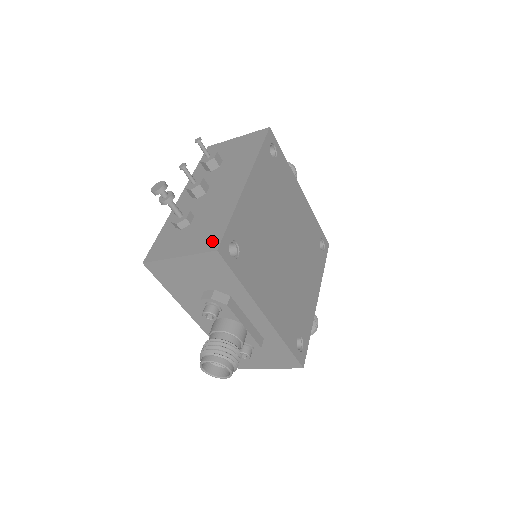
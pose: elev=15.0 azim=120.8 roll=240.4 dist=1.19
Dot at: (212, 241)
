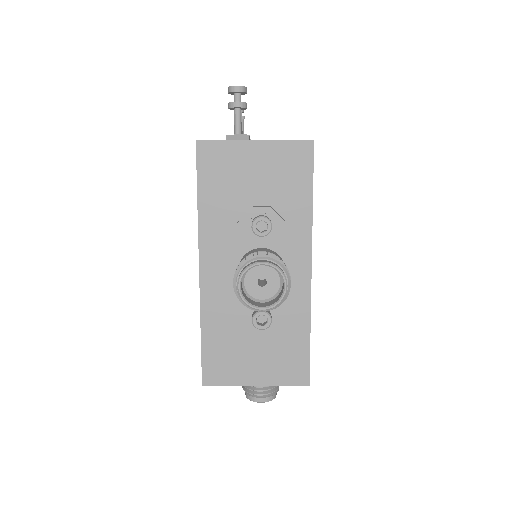
Dot at: occluded
